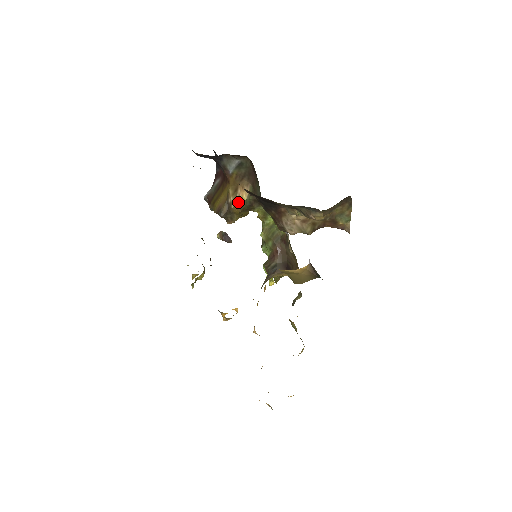
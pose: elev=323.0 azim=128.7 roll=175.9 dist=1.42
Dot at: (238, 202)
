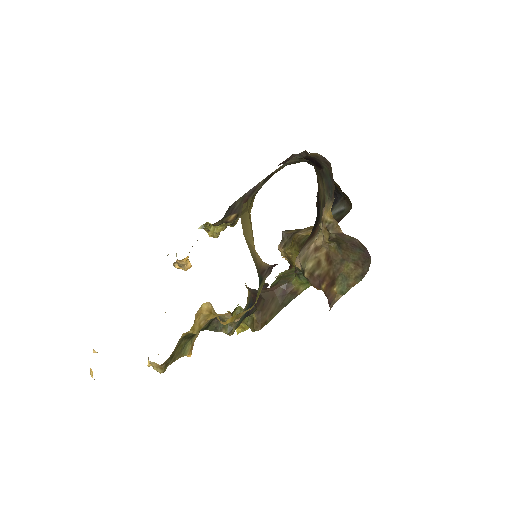
Dot at: (304, 233)
